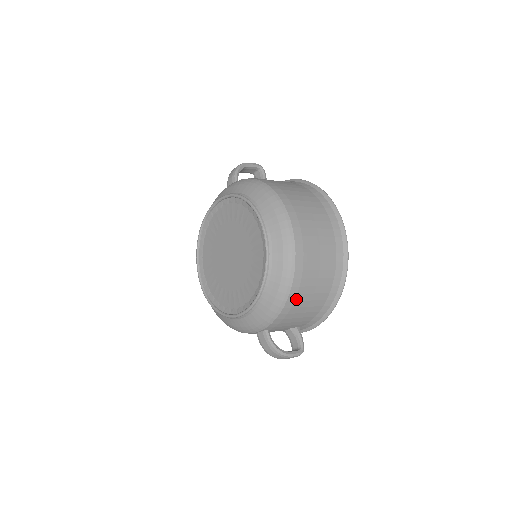
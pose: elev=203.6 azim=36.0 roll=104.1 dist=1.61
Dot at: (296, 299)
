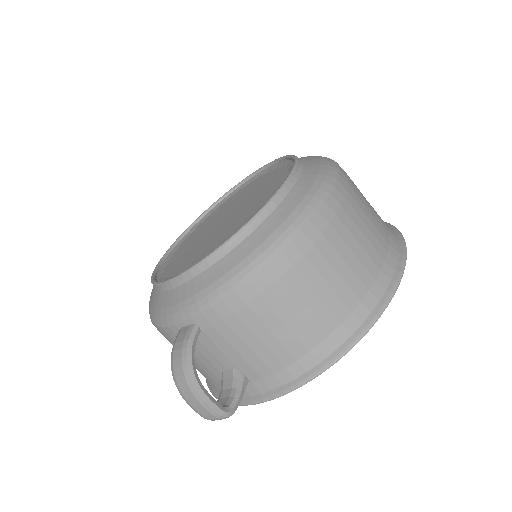
Dot at: (275, 285)
